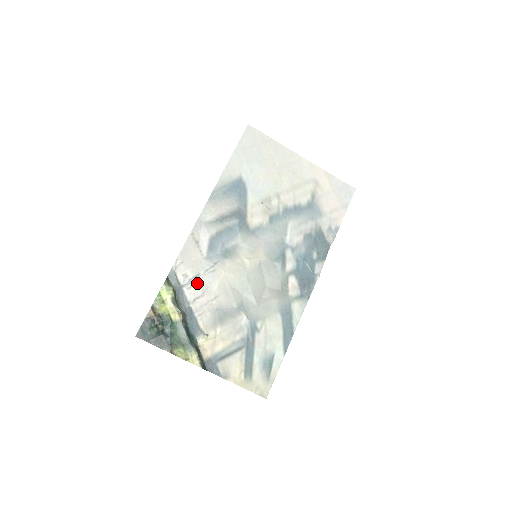
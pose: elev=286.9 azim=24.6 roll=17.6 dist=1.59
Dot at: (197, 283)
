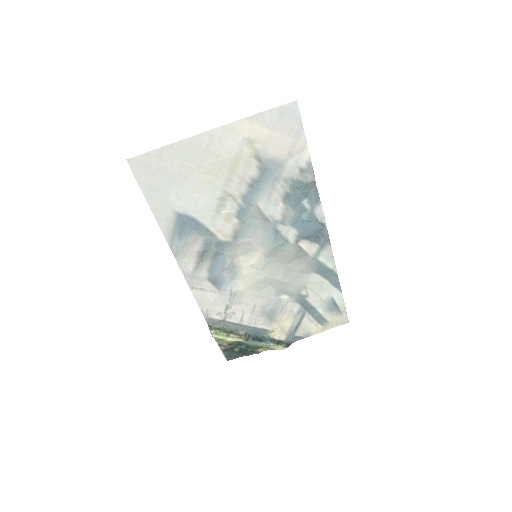
Dot at: (232, 311)
